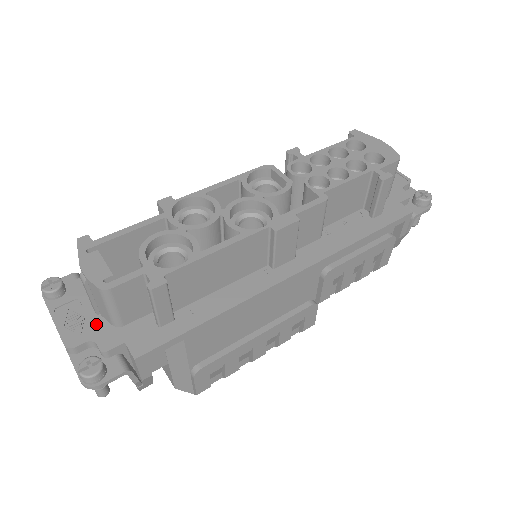
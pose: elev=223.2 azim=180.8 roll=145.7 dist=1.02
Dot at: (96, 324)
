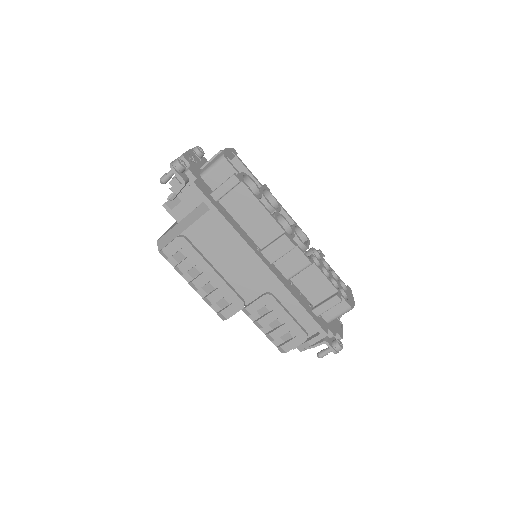
Dot at: (197, 167)
